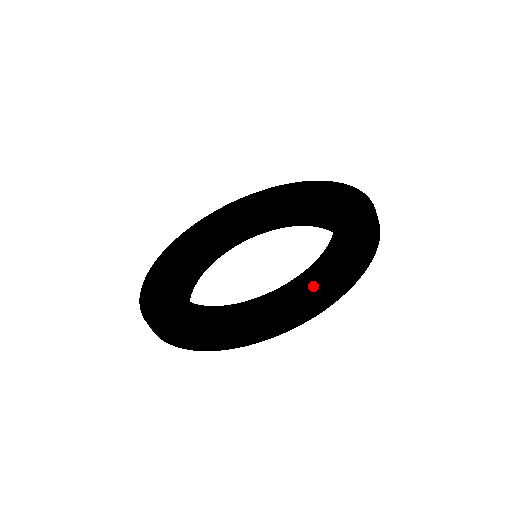
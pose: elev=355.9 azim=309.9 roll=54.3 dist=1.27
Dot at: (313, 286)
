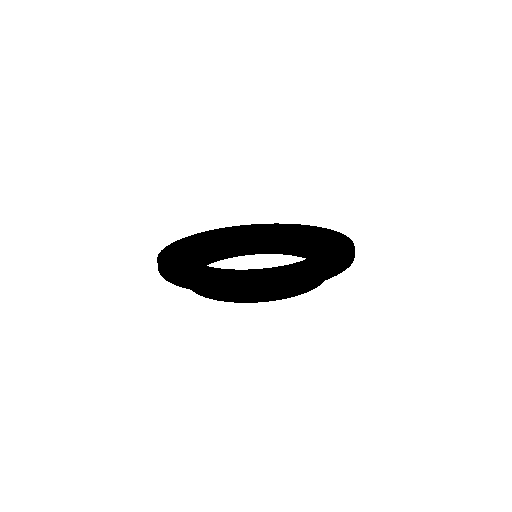
Dot at: (330, 259)
